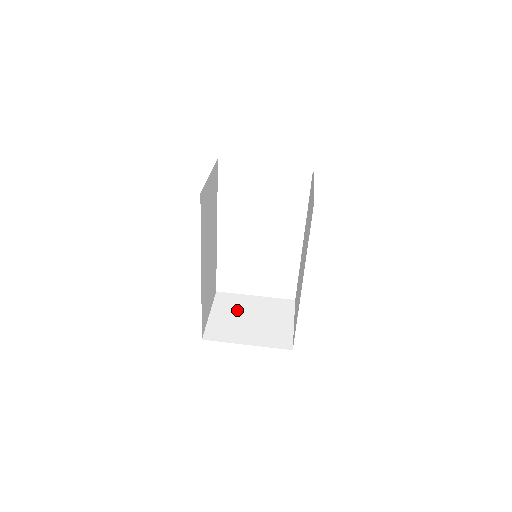
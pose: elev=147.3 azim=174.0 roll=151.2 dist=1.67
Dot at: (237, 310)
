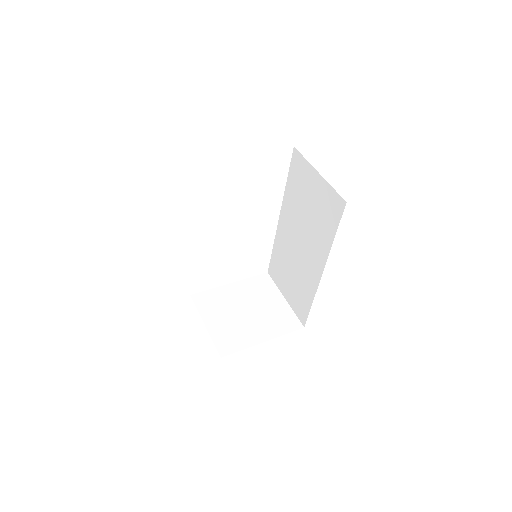
Dot at: (227, 308)
